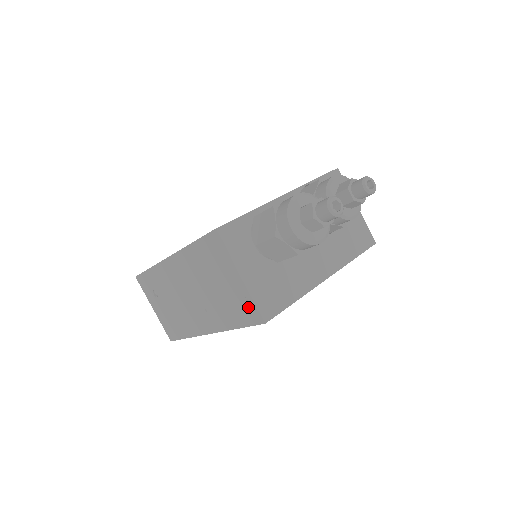
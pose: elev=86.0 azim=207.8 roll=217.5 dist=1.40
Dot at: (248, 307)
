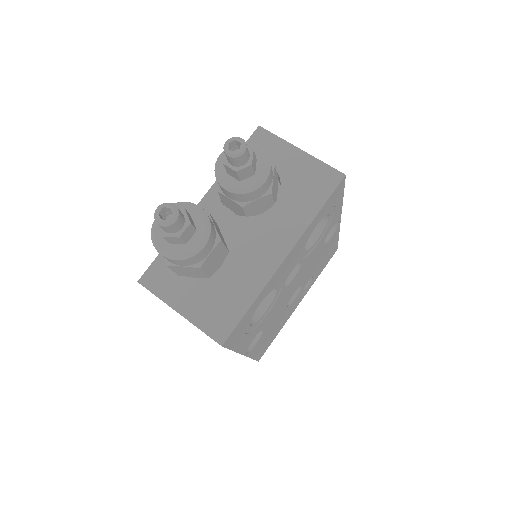
Dot at: occluded
